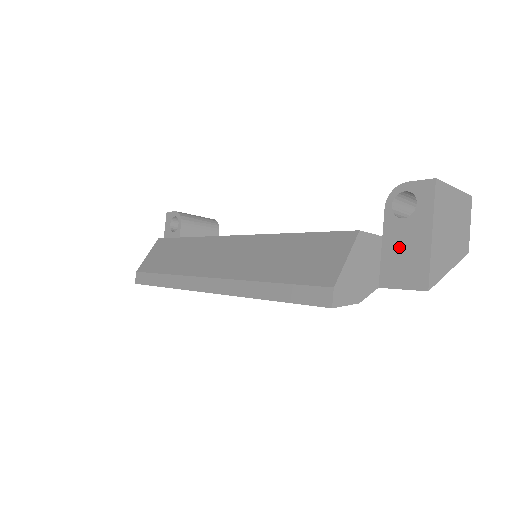
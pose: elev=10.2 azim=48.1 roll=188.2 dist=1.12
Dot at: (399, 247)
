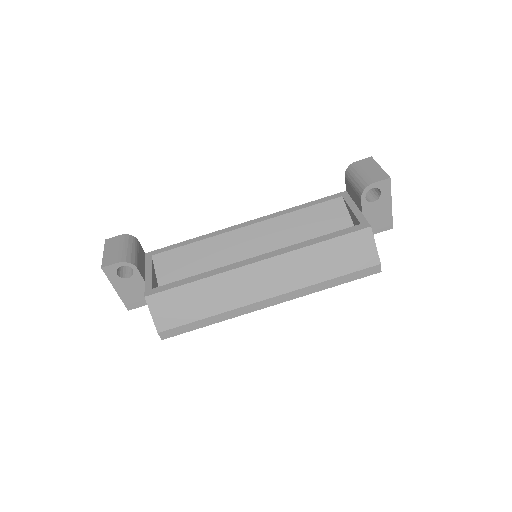
Dot at: (374, 216)
